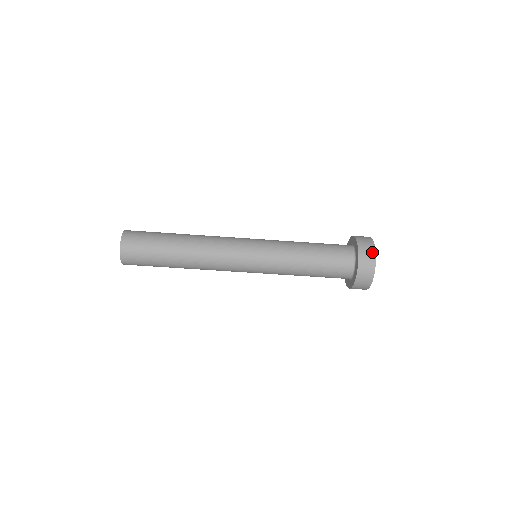
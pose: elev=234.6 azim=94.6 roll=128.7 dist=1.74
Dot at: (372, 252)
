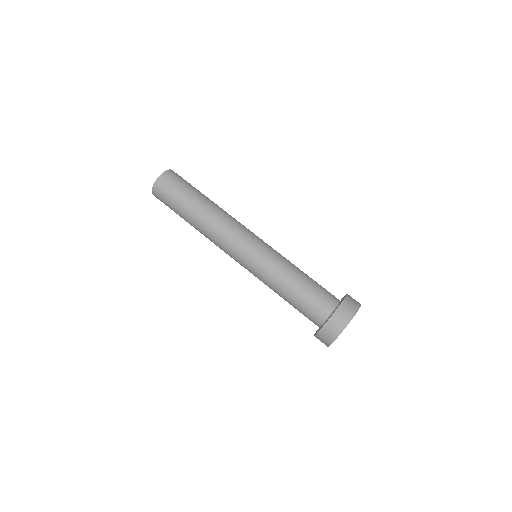
Dot at: (355, 308)
